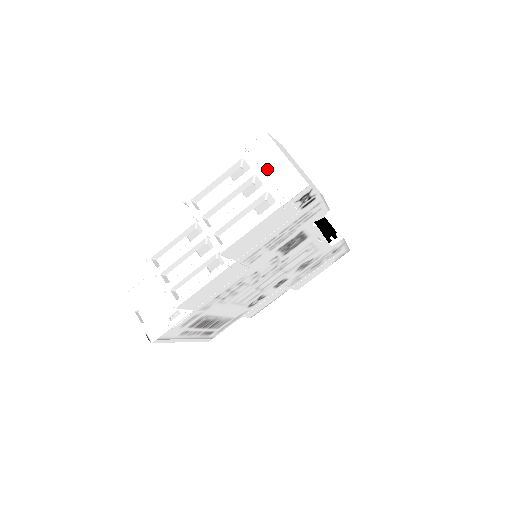
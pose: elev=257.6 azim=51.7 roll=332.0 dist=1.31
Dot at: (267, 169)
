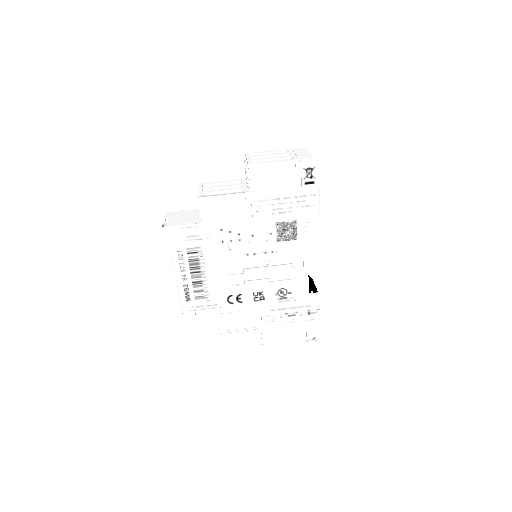
Dot at: (297, 153)
